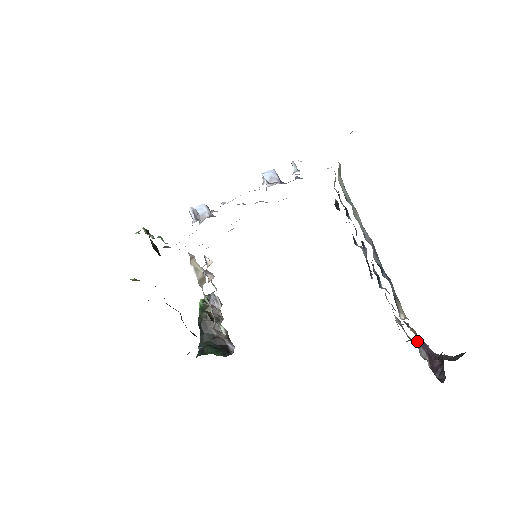
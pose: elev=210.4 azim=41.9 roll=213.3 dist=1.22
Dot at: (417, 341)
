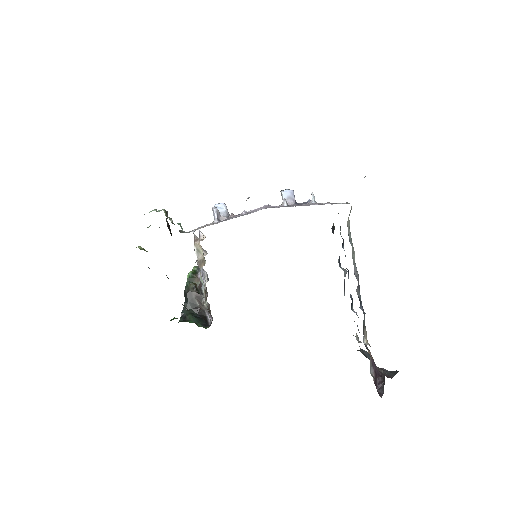
Dot at: (370, 361)
